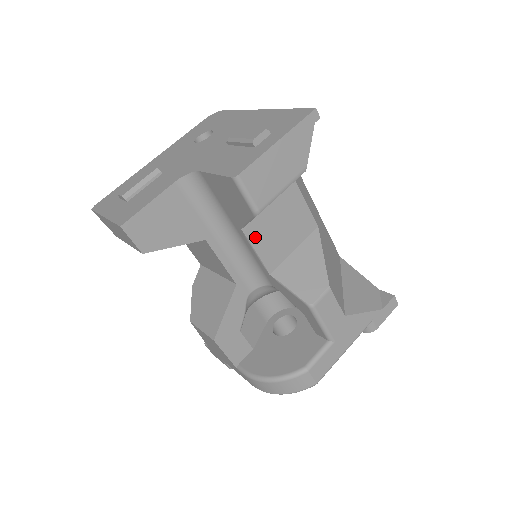
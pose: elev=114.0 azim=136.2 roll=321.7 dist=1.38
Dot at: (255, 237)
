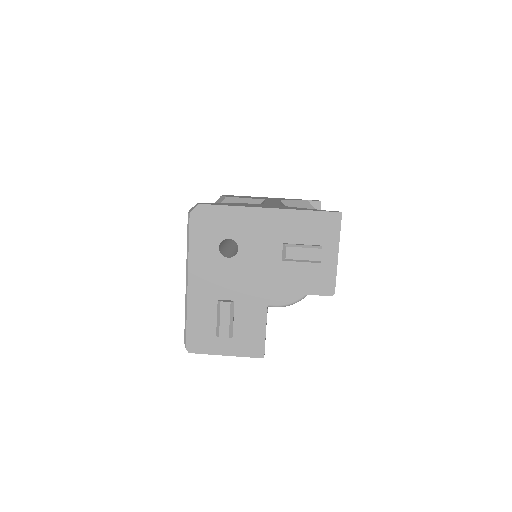
Dot at: occluded
